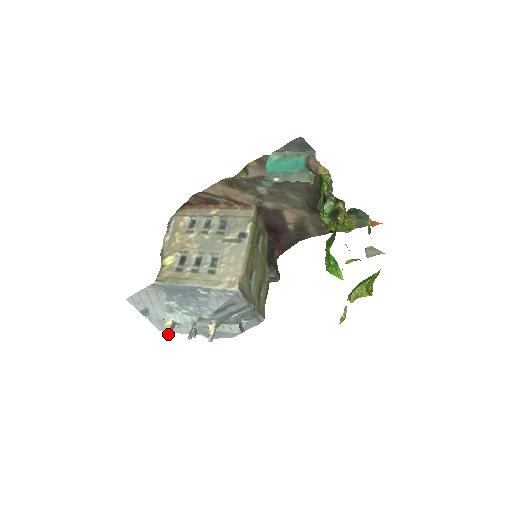
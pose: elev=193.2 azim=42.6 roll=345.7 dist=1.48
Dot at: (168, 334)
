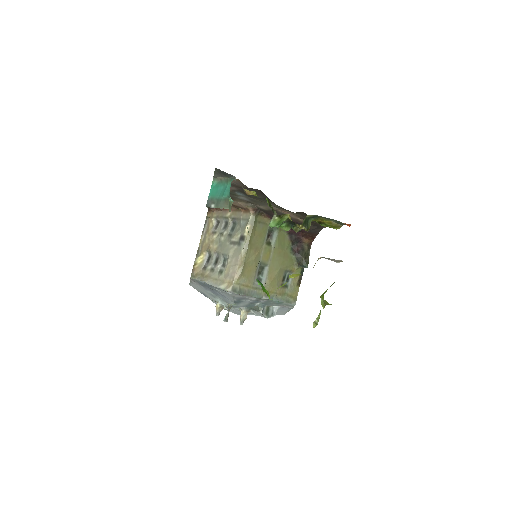
Dot at: (217, 315)
